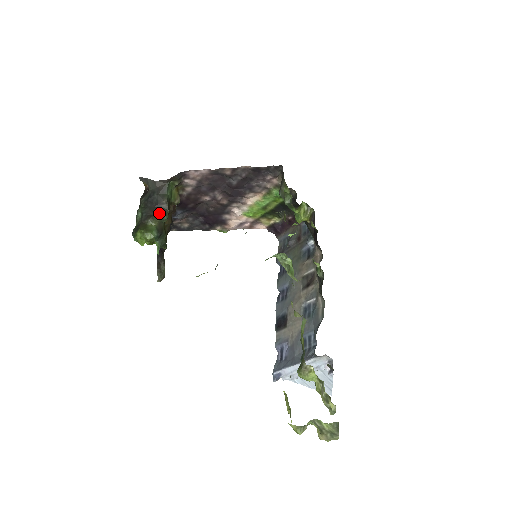
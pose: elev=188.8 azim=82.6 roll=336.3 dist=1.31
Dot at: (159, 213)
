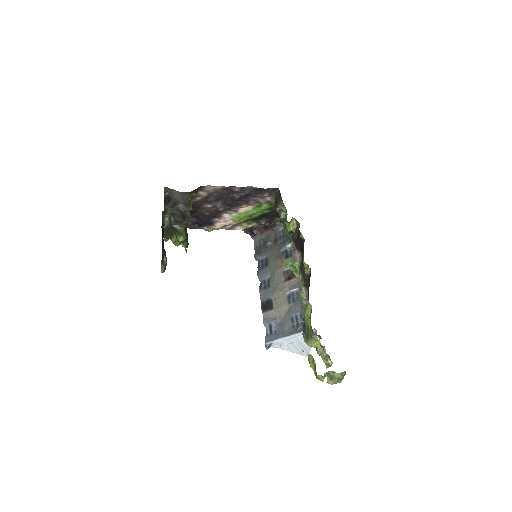
Dot at: (185, 219)
